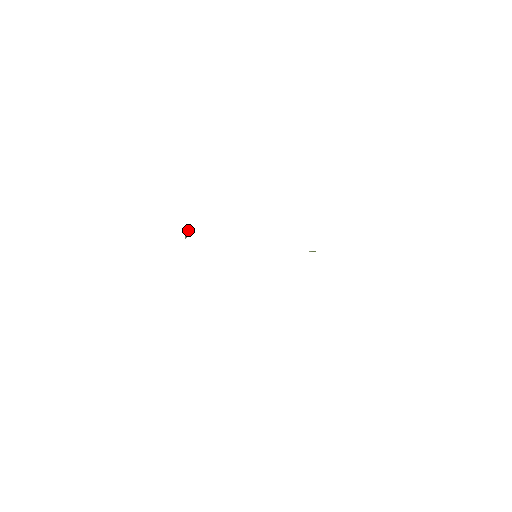
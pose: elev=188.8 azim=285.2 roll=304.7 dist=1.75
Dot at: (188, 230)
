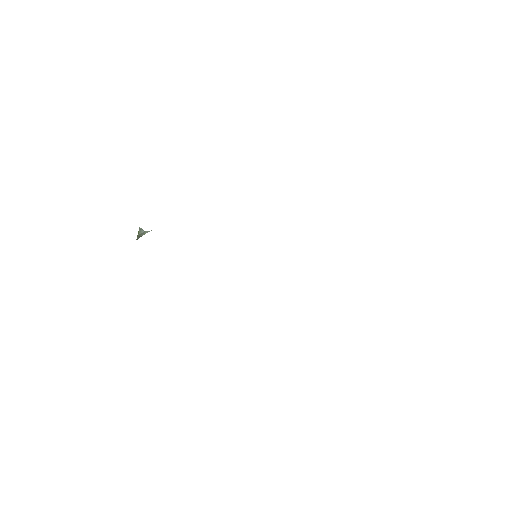
Dot at: (148, 231)
